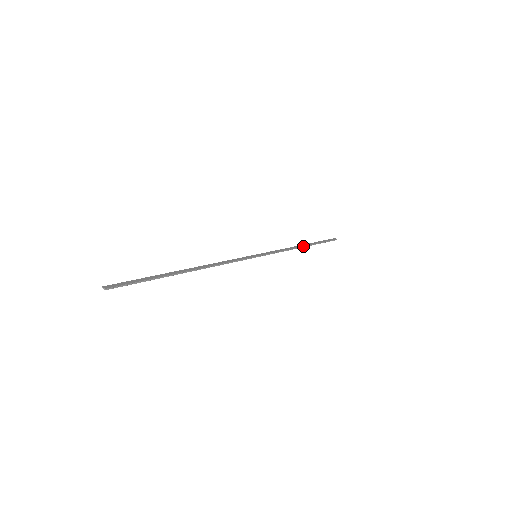
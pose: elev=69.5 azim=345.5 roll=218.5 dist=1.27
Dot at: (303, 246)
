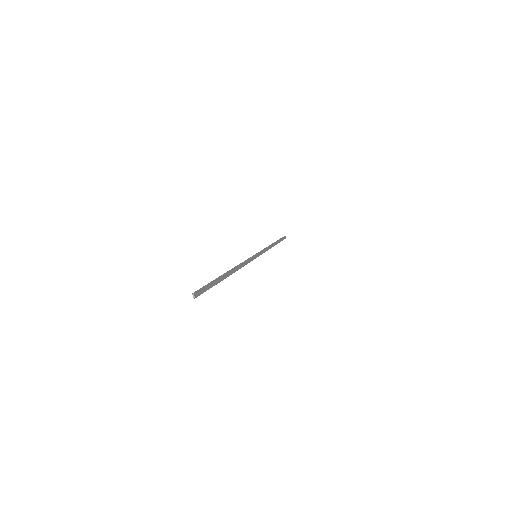
Dot at: occluded
